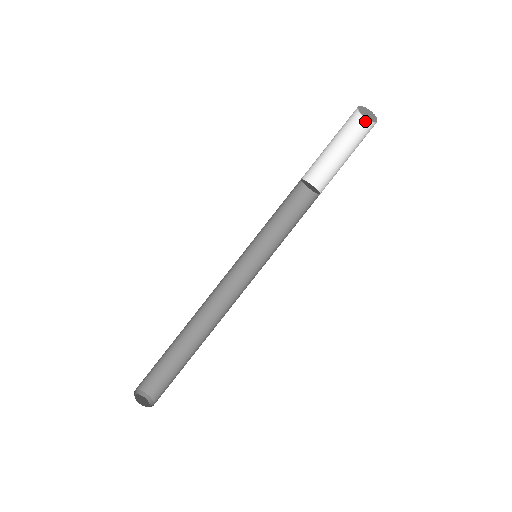
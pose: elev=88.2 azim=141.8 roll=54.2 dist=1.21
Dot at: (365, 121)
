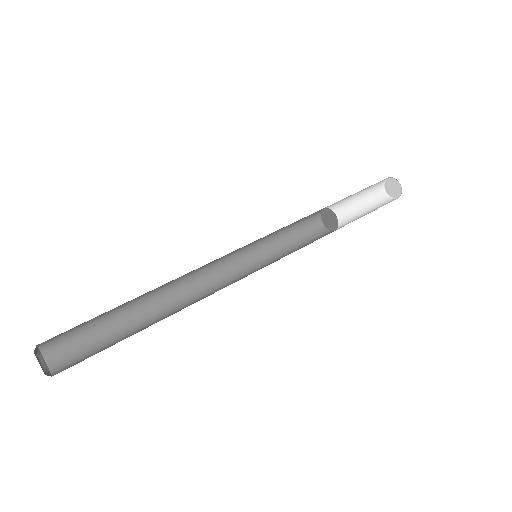
Dot at: (391, 199)
